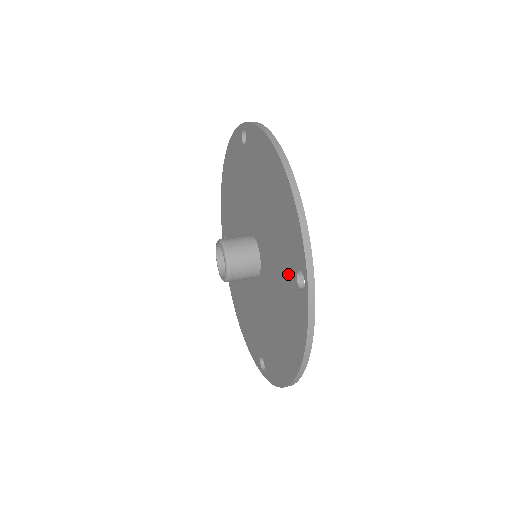
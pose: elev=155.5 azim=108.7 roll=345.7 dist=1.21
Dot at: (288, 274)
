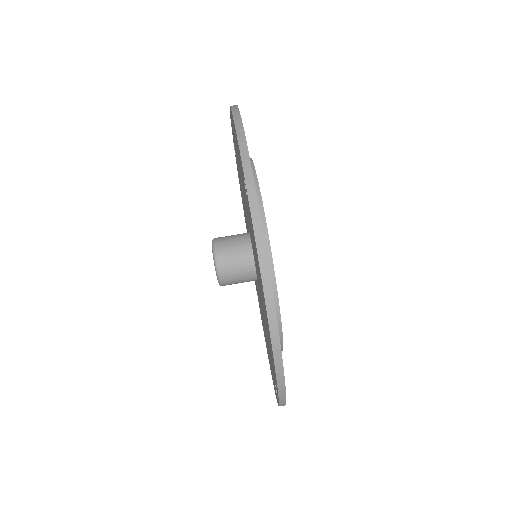
Dot at: occluded
